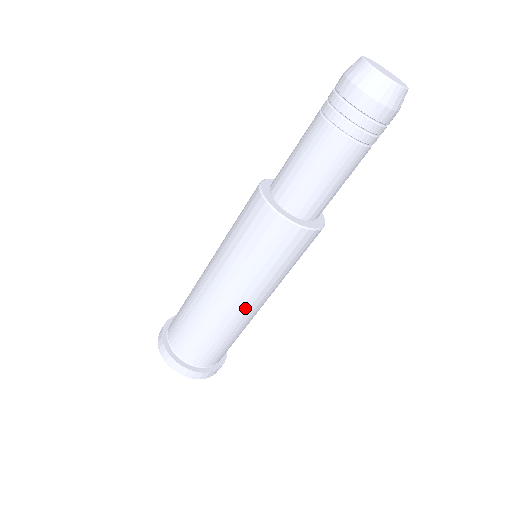
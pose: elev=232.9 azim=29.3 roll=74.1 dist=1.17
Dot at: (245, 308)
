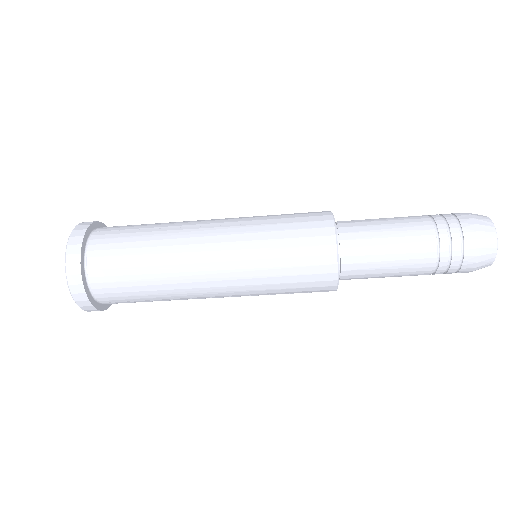
Dot at: (215, 297)
